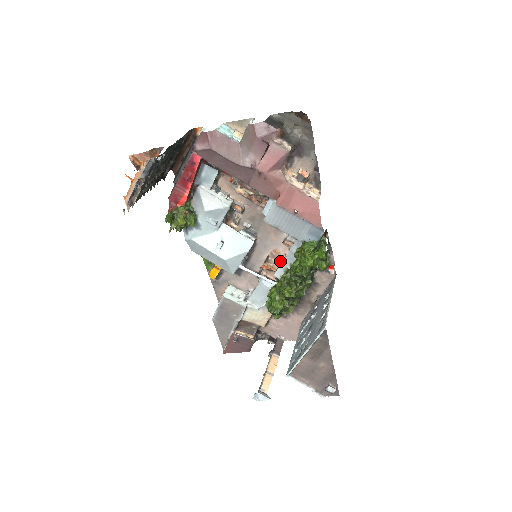
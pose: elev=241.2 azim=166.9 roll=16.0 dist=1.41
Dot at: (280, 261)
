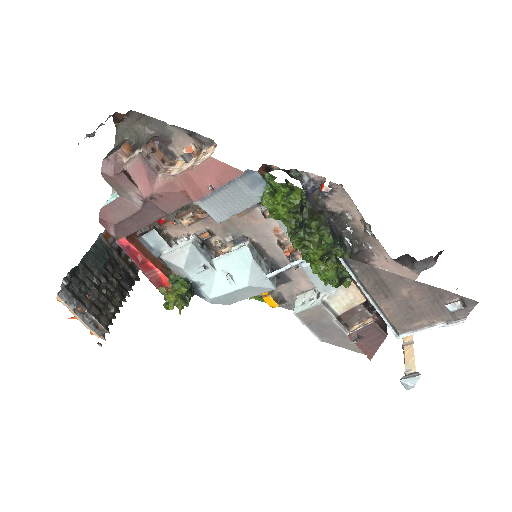
Dot at: occluded
